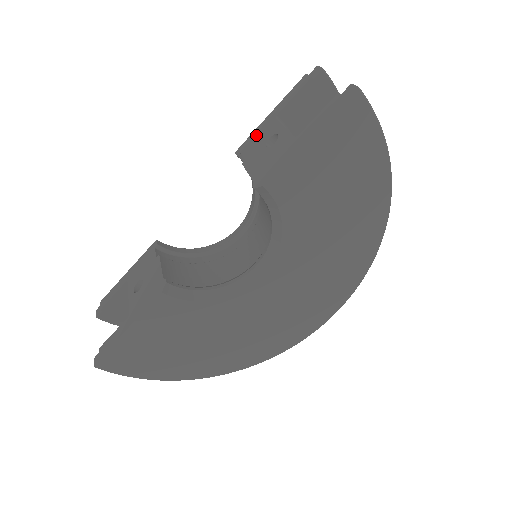
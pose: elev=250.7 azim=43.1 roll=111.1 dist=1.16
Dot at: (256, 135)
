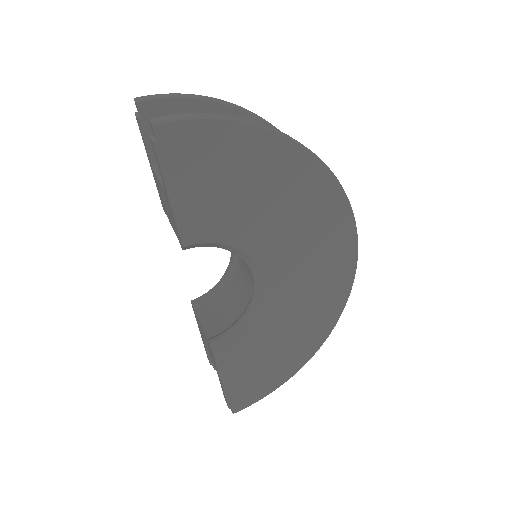
Dot at: (158, 190)
